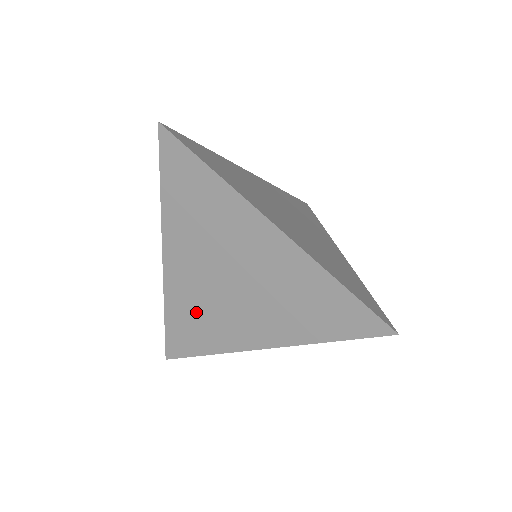
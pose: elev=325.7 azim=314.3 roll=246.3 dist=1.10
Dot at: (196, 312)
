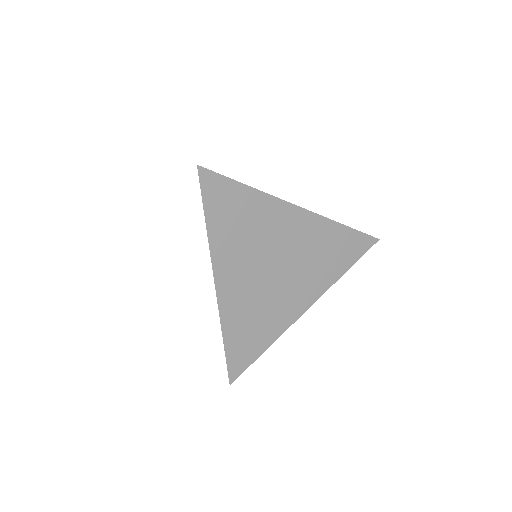
Dot at: (251, 316)
